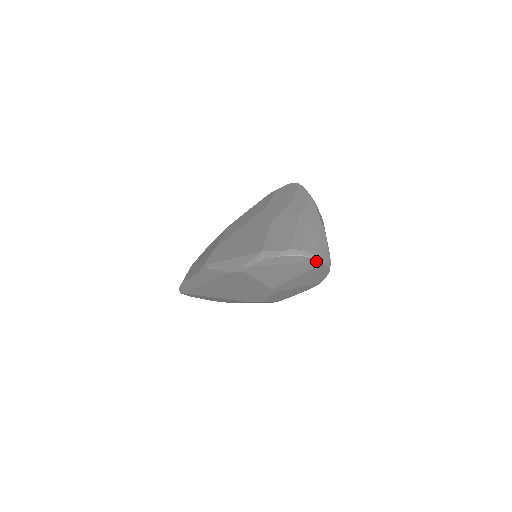
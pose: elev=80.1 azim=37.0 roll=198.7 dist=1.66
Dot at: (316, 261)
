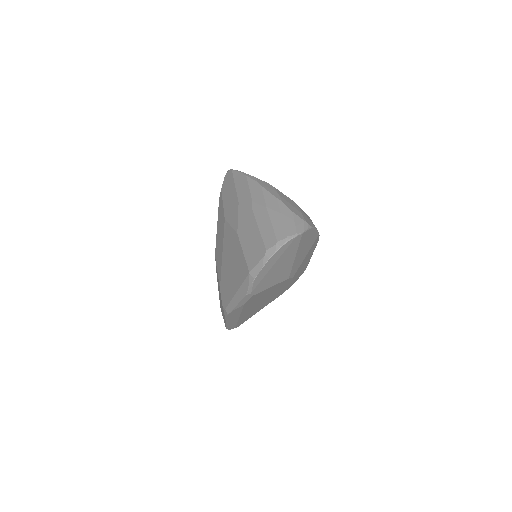
Dot at: (295, 239)
